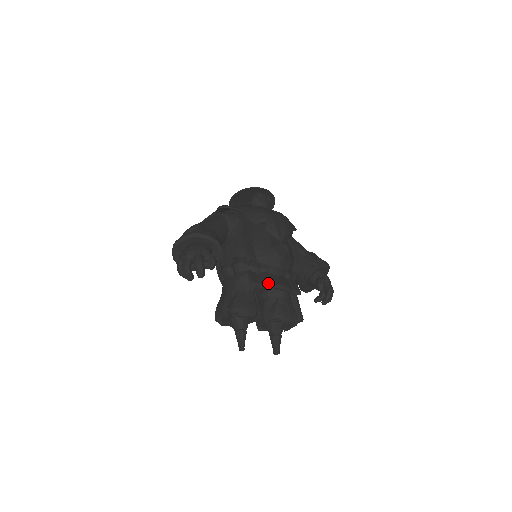
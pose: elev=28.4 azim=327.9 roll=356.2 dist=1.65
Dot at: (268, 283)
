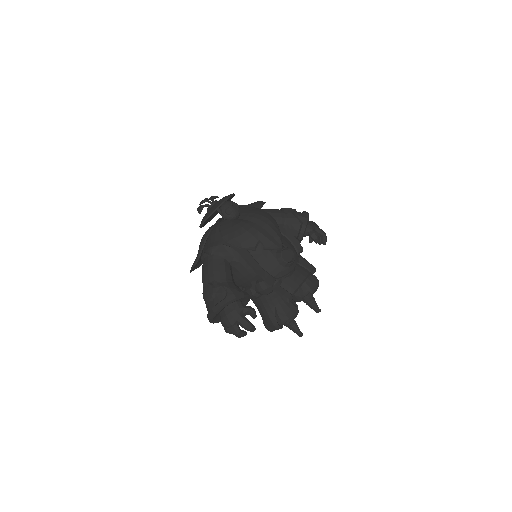
Dot at: (296, 288)
